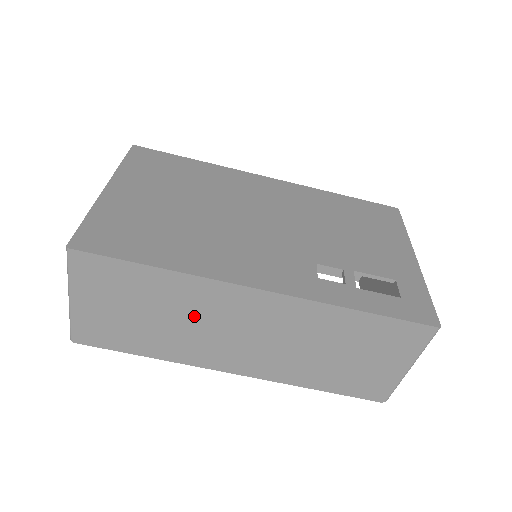
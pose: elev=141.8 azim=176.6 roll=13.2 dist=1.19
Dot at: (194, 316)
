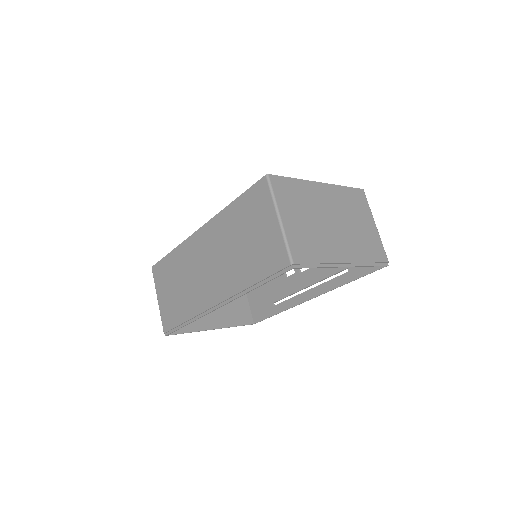
Dot at: (188, 271)
